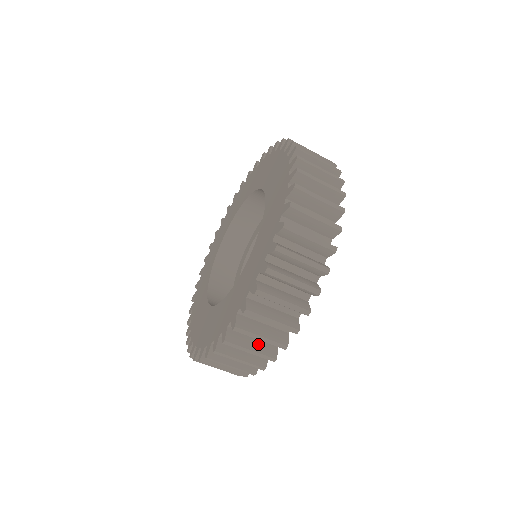
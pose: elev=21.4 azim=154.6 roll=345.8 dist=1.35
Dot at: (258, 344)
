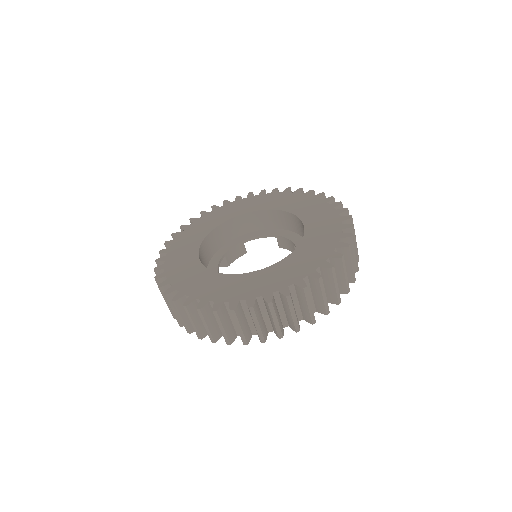
Dot at: (214, 326)
